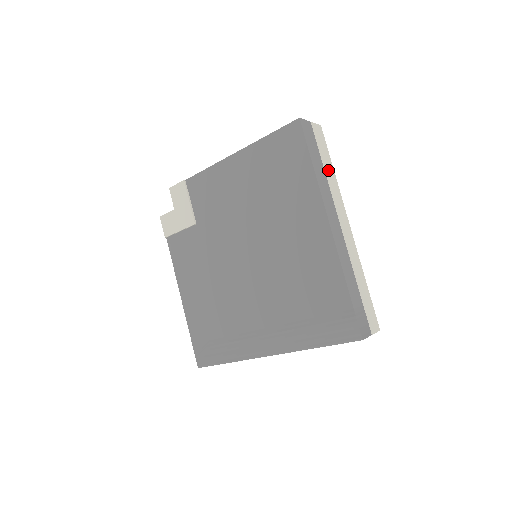
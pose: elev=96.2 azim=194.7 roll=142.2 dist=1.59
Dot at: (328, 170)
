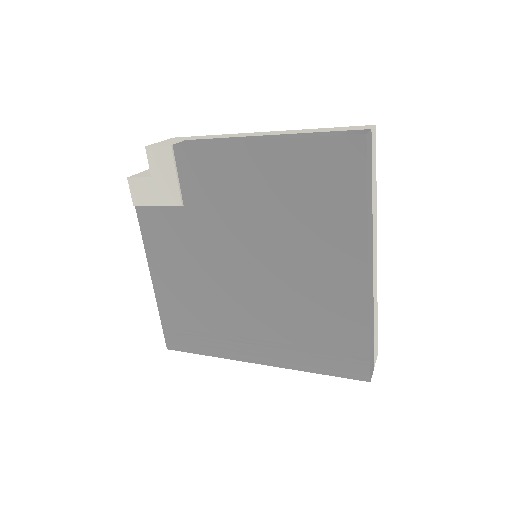
Dot at: (374, 192)
